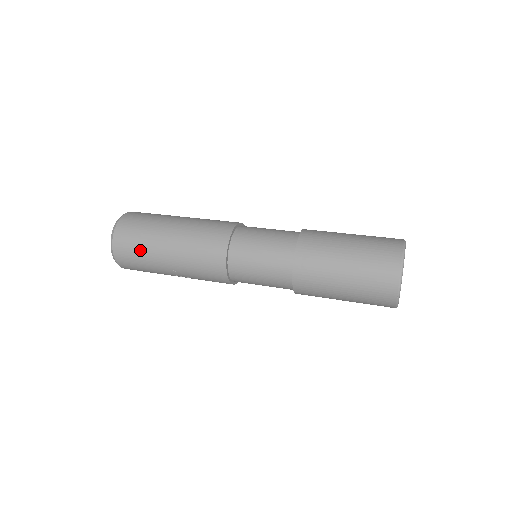
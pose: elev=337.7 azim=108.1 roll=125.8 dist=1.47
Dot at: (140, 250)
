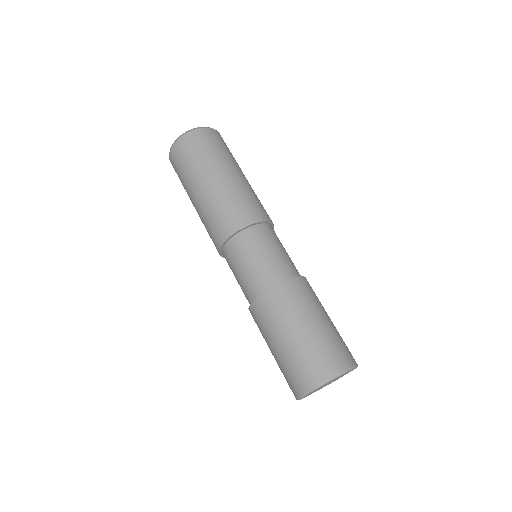
Dot at: occluded
